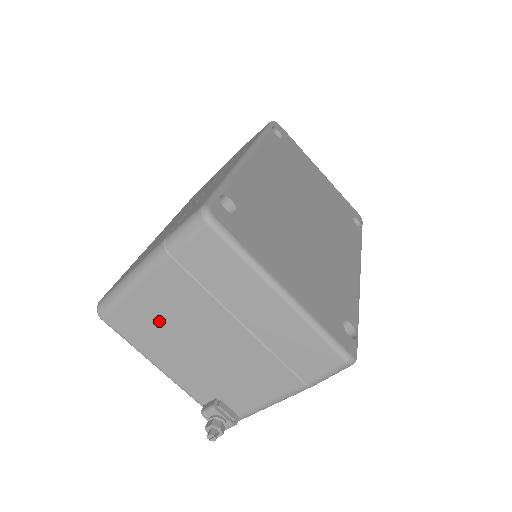
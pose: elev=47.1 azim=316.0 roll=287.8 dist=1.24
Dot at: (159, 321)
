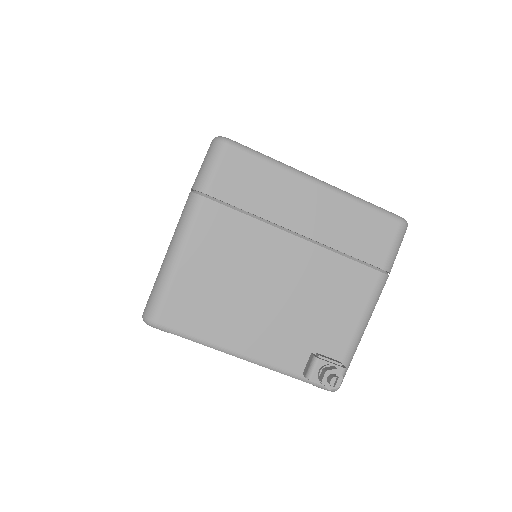
Dot at: (218, 285)
